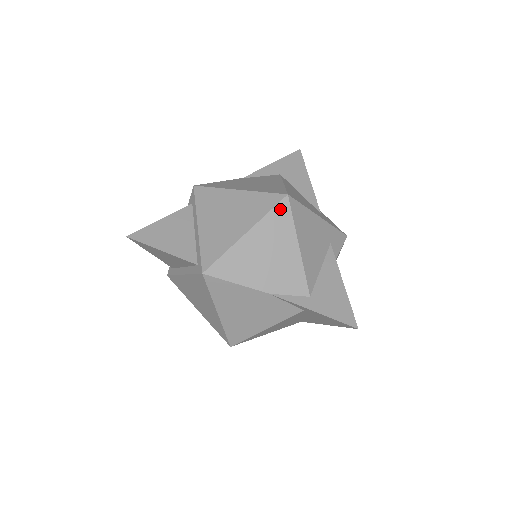
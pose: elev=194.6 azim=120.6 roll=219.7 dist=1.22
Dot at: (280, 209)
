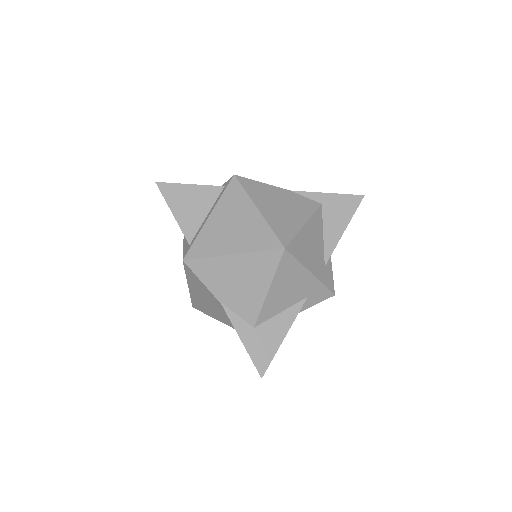
Dot at: occluded
